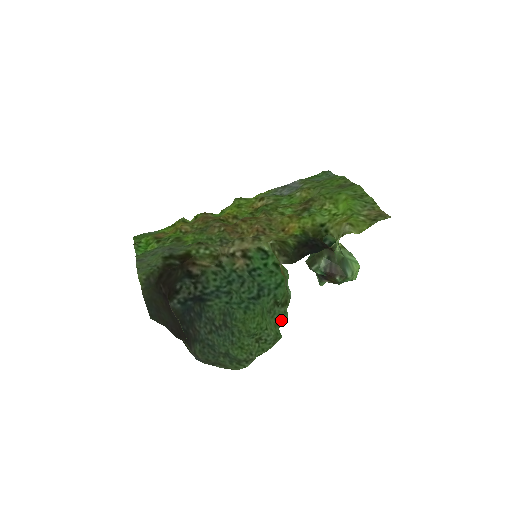
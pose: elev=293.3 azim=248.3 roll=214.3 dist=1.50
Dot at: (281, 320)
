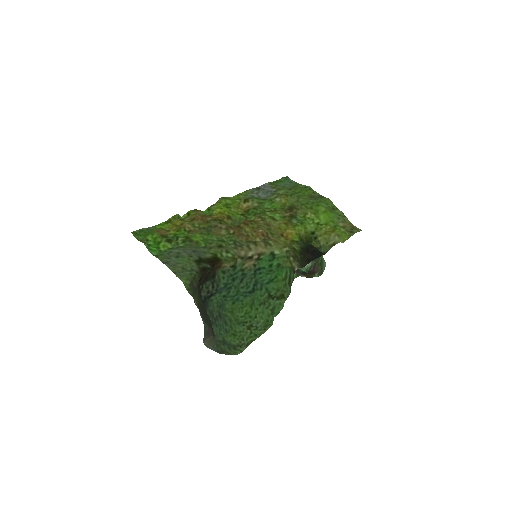
Dot at: (276, 310)
